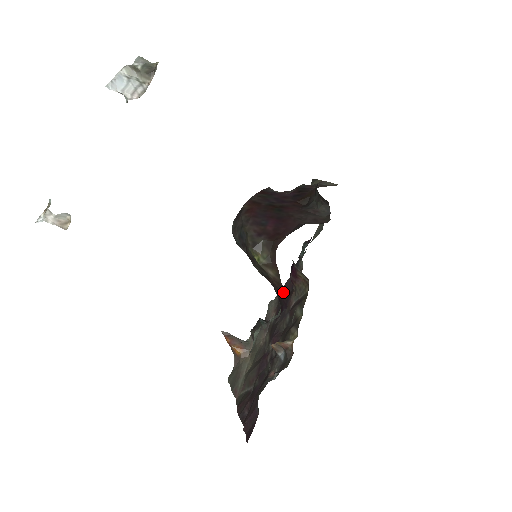
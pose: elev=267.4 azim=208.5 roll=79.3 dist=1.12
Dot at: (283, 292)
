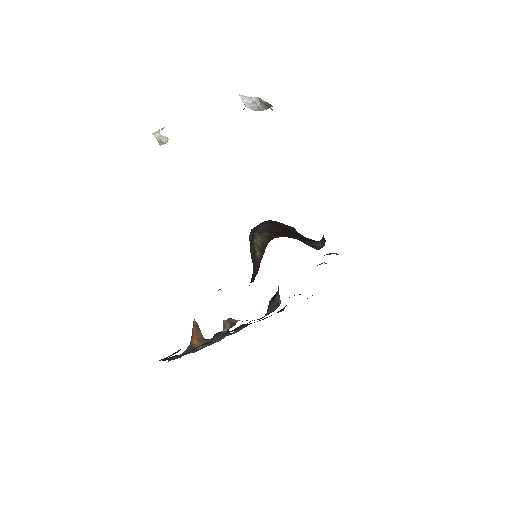
Dot at: (257, 271)
